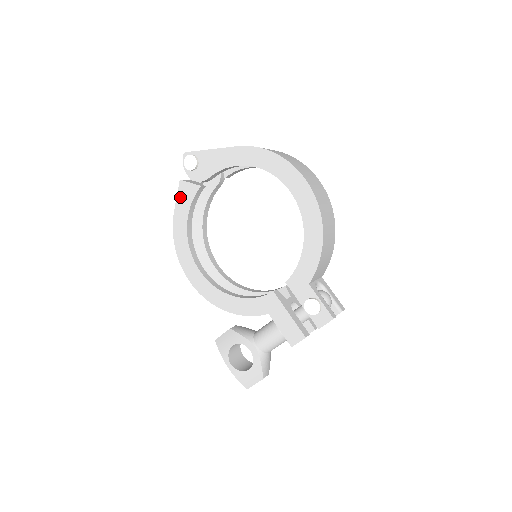
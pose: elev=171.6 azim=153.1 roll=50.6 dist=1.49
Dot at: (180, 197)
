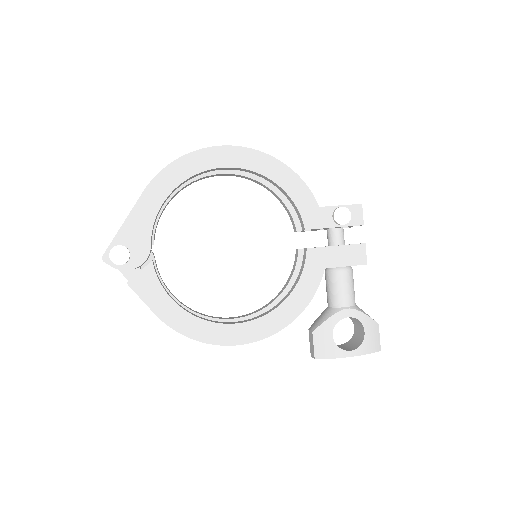
Dot at: (145, 296)
